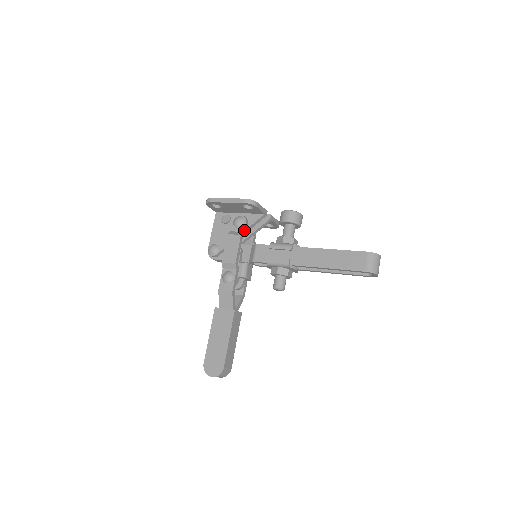
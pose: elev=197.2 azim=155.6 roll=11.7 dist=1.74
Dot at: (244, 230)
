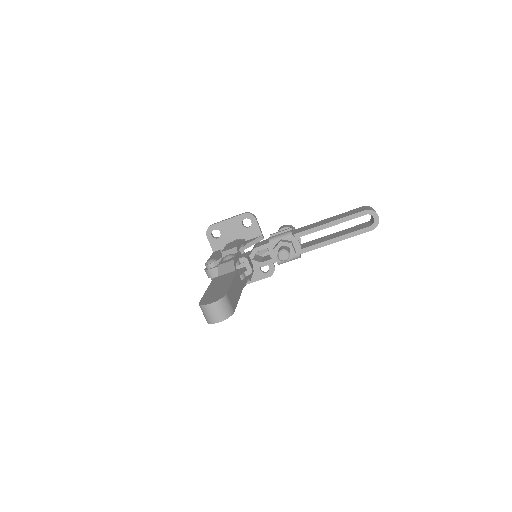
Dot at: (243, 242)
